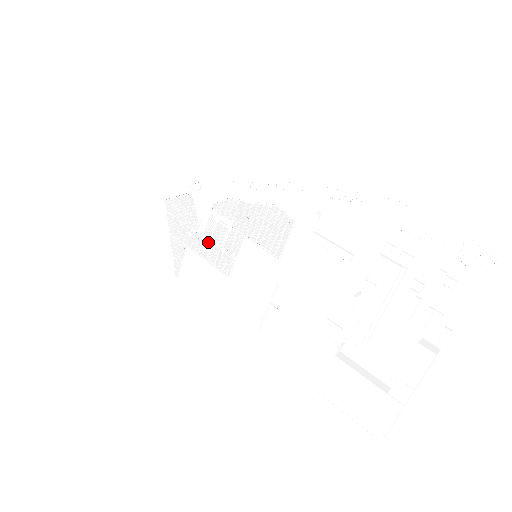
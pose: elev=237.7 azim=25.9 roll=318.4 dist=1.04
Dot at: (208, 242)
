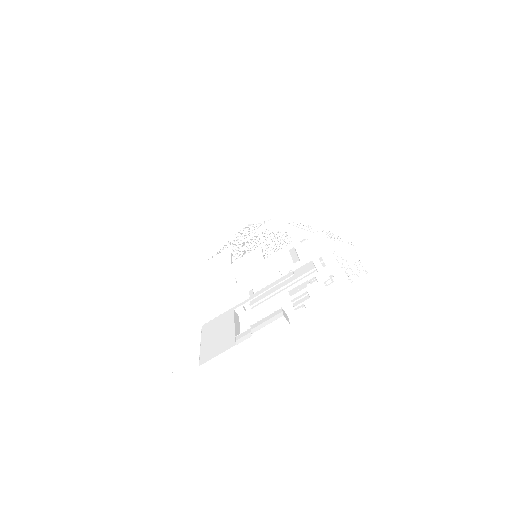
Dot at: occluded
